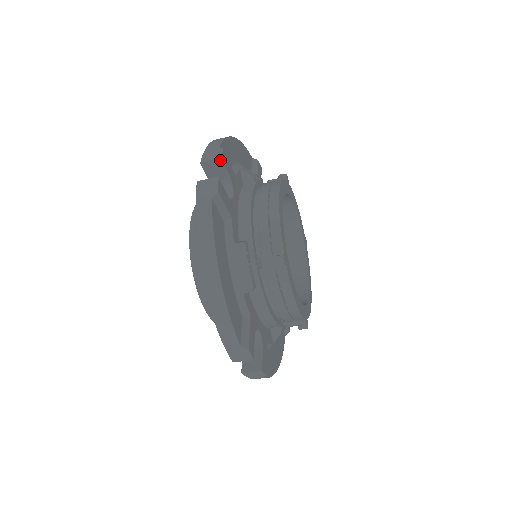
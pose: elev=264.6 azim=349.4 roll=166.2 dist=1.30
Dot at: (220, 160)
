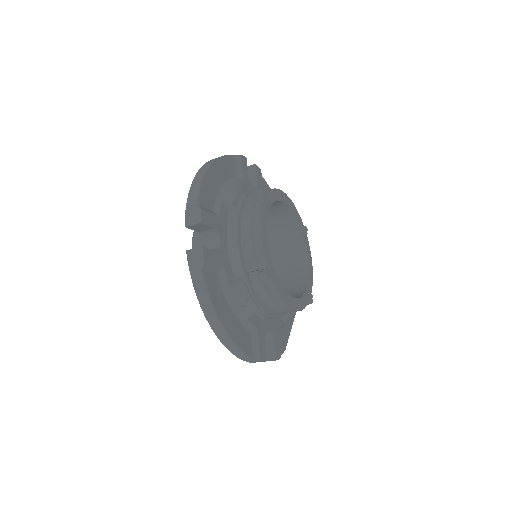
Dot at: (255, 166)
